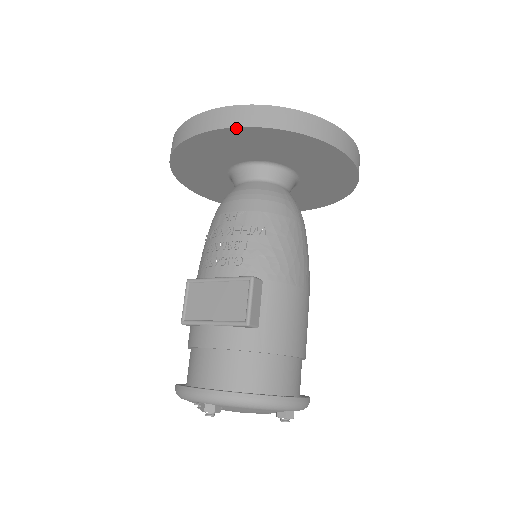
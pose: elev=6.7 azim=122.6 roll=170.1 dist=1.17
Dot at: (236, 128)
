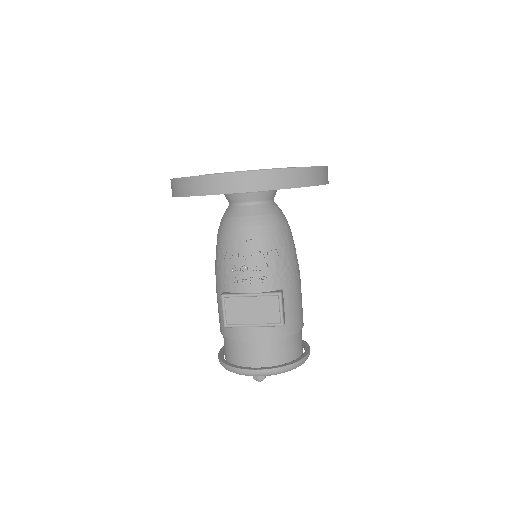
Dot at: occluded
